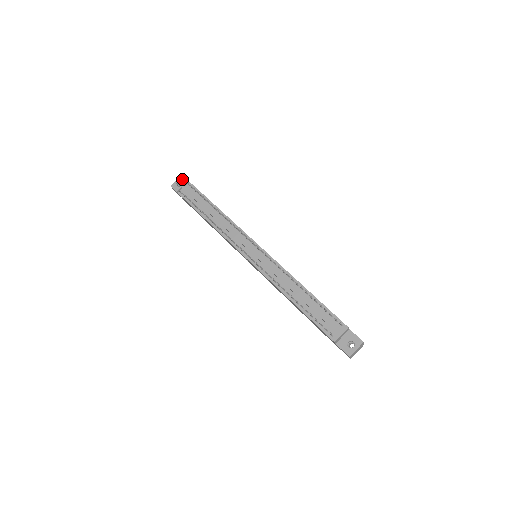
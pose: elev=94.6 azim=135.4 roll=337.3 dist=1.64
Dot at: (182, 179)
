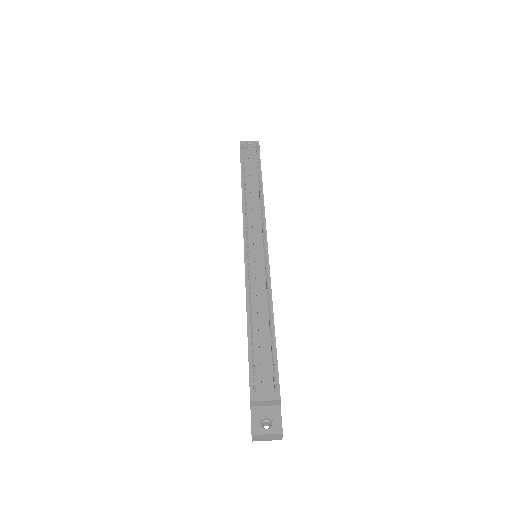
Dot at: occluded
